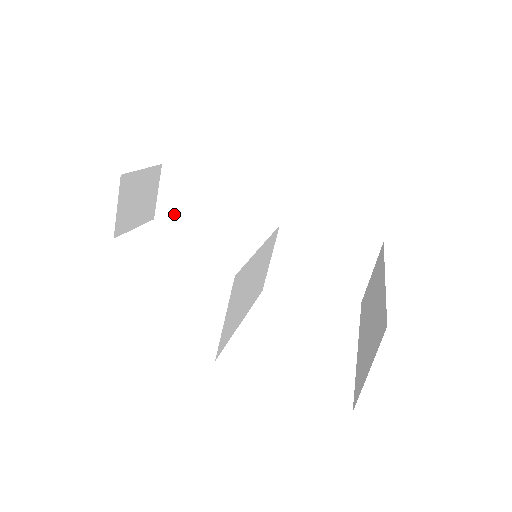
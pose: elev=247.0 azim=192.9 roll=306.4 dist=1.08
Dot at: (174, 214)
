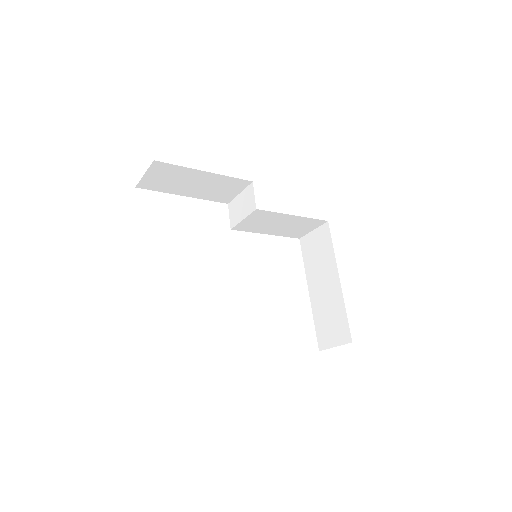
Dot at: (157, 186)
